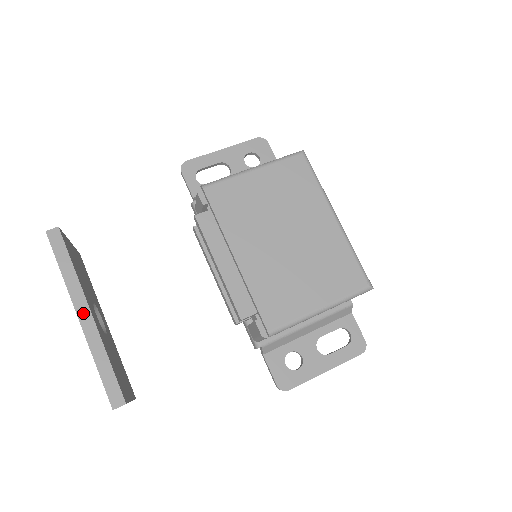
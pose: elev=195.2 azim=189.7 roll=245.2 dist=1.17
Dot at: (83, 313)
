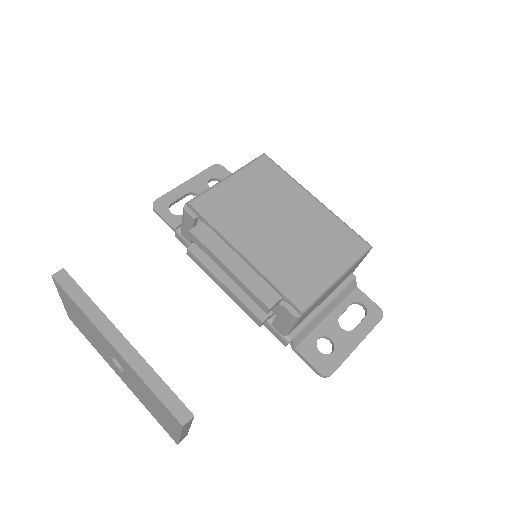
Dot at: (117, 341)
